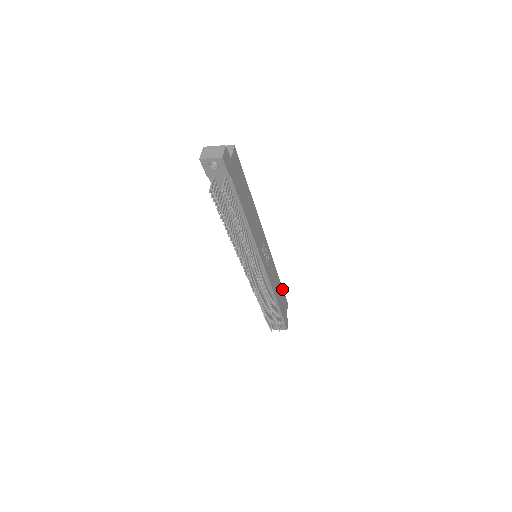
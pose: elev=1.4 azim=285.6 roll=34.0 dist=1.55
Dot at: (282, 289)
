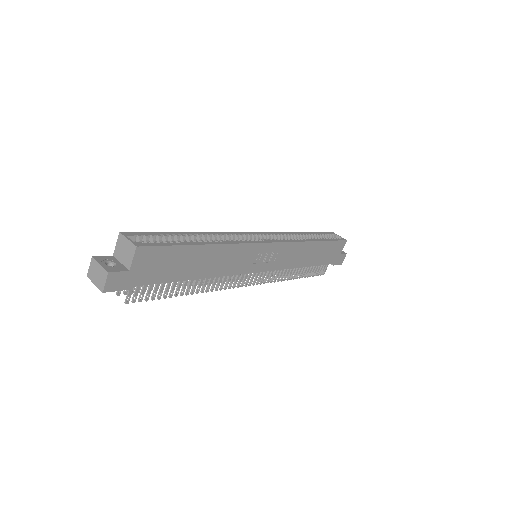
Dot at: (327, 242)
